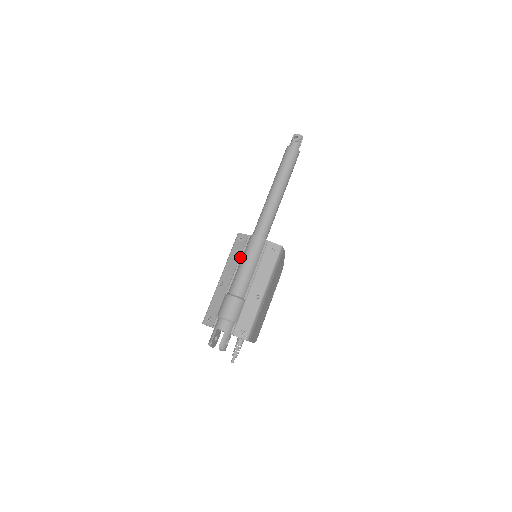
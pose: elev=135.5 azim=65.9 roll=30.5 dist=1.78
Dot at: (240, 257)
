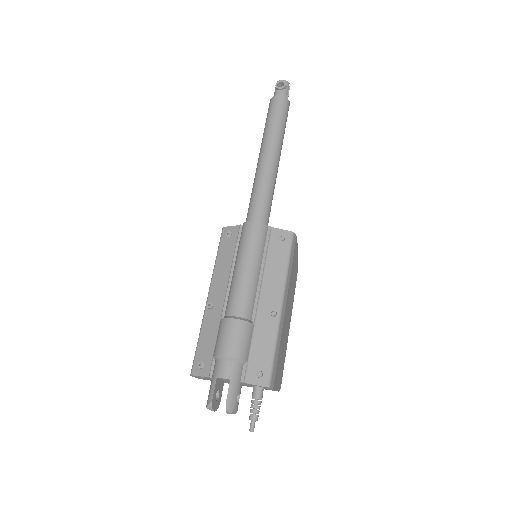
Dot at: (233, 259)
